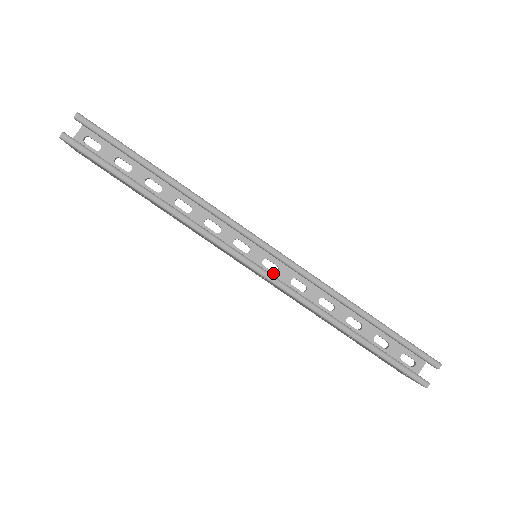
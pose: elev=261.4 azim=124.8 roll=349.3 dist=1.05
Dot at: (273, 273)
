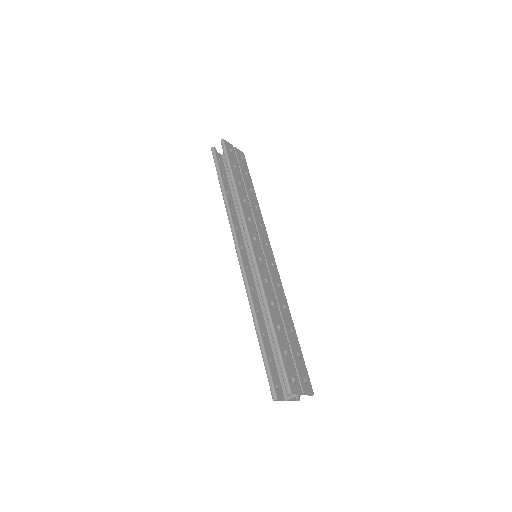
Dot at: occluded
